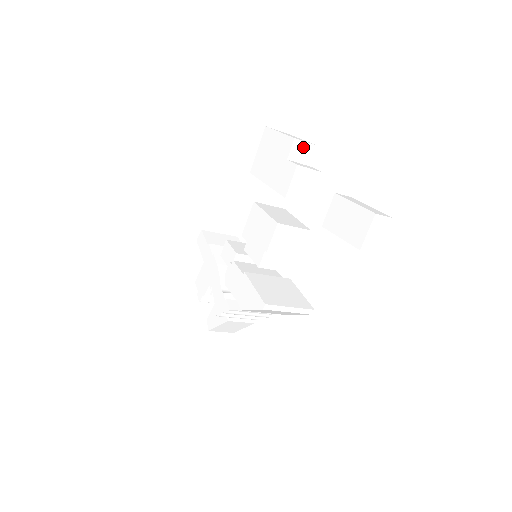
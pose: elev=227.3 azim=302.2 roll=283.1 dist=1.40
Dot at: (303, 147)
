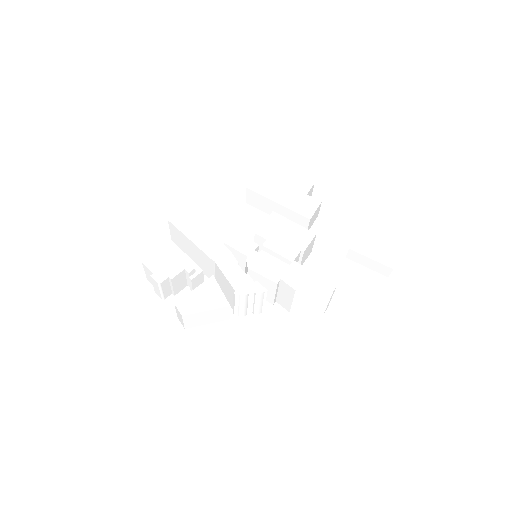
Dot at: (311, 193)
